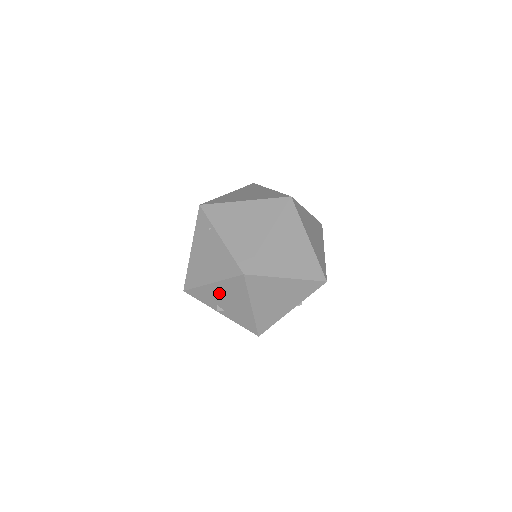
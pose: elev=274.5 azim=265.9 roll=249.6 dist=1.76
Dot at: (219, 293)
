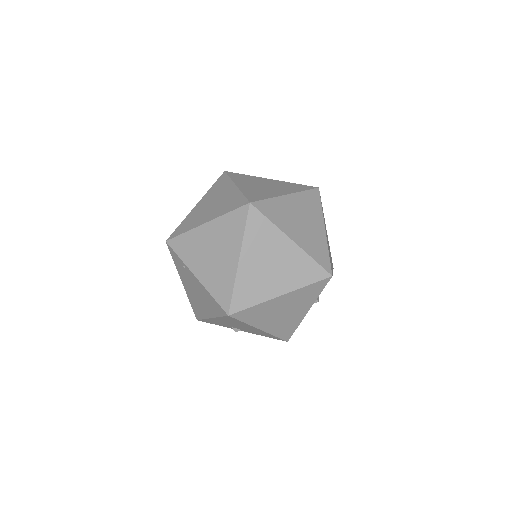
Dot at: (224, 322)
